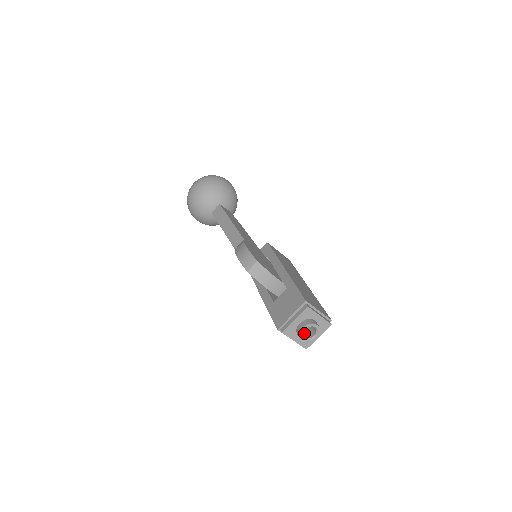
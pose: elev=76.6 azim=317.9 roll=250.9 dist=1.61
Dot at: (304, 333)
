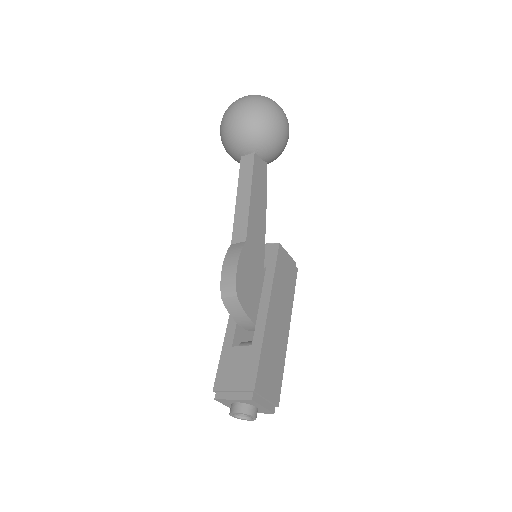
Dot at: occluded
